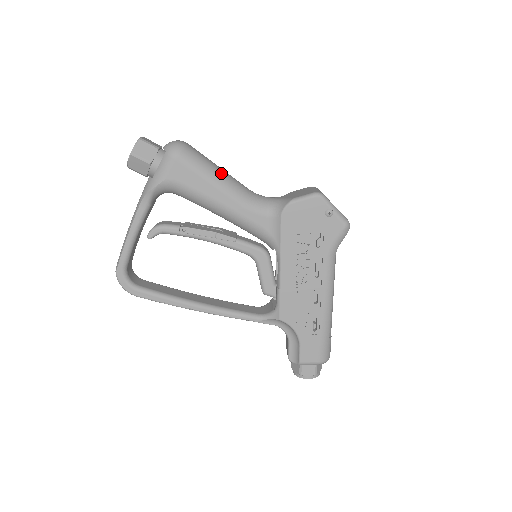
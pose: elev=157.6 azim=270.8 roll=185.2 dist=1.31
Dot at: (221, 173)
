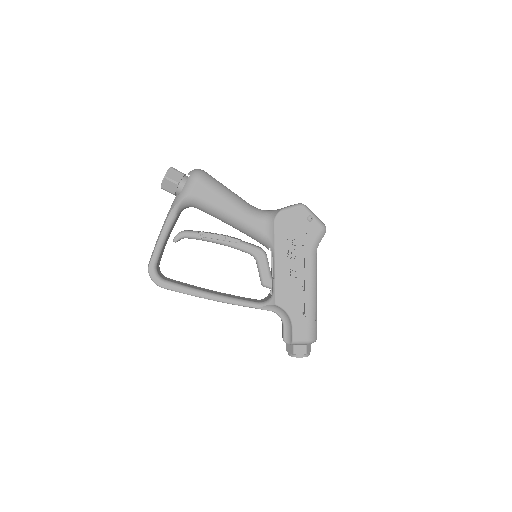
Dot at: (229, 191)
